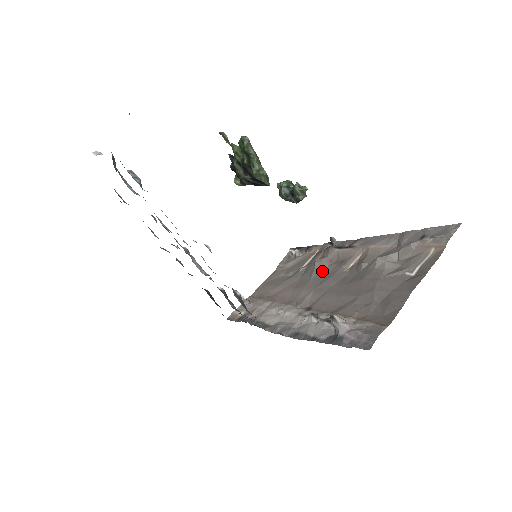
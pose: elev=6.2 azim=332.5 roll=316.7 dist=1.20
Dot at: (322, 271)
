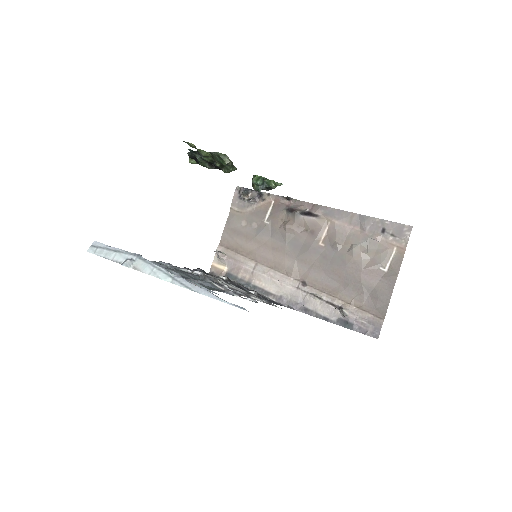
Dot at: (295, 238)
